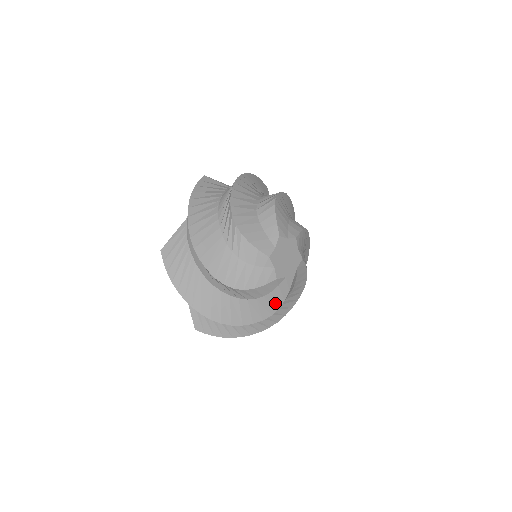
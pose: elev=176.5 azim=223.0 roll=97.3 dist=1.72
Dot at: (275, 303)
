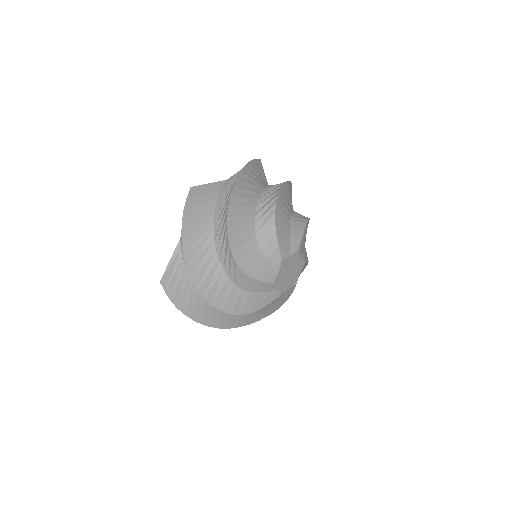
Dot at: (279, 304)
